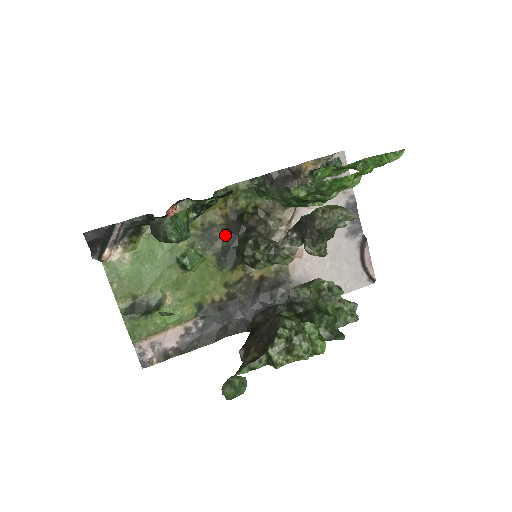
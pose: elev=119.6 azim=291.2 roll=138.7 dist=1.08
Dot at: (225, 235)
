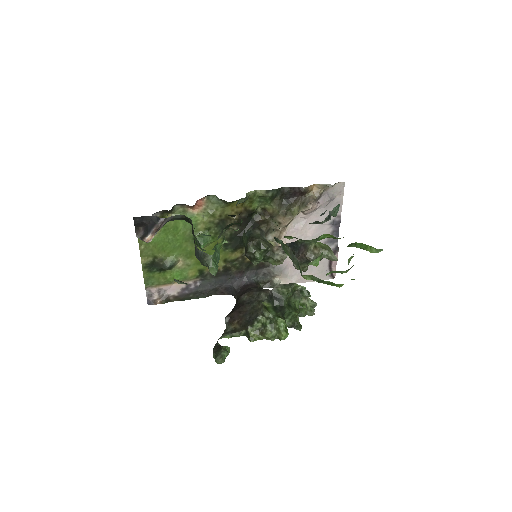
Dot at: (235, 226)
